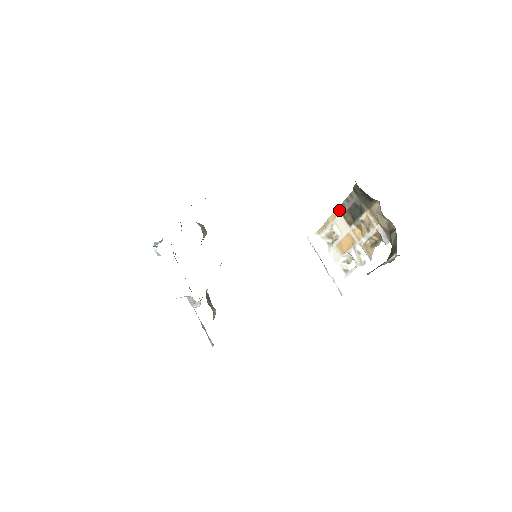
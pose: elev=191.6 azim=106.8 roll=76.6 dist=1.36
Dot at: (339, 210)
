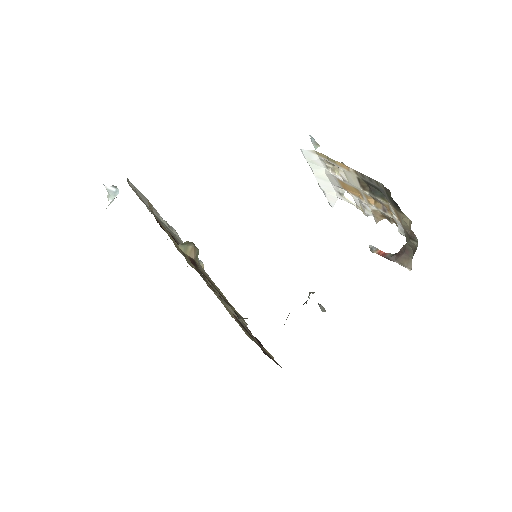
Dot at: (354, 172)
